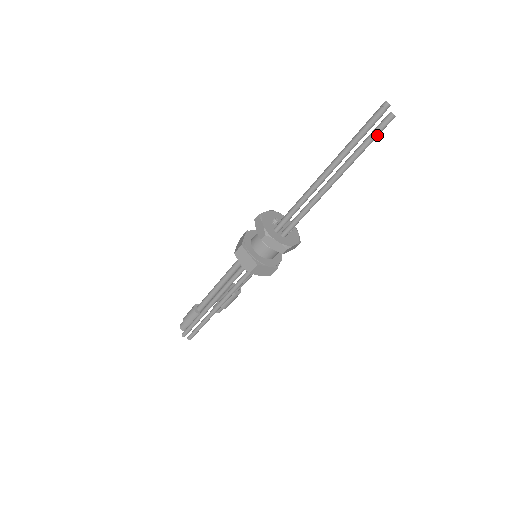
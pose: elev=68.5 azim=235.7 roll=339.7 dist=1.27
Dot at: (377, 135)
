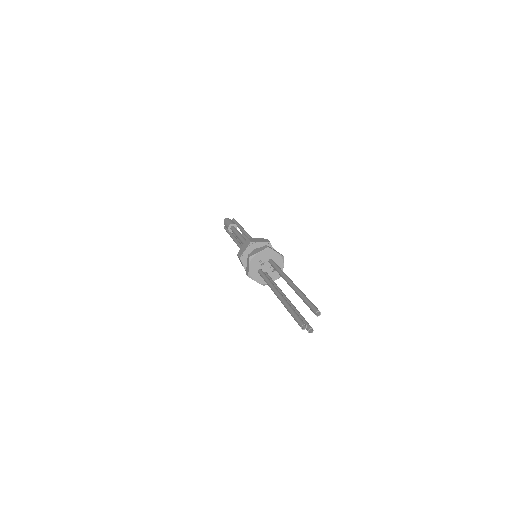
Dot at: occluded
